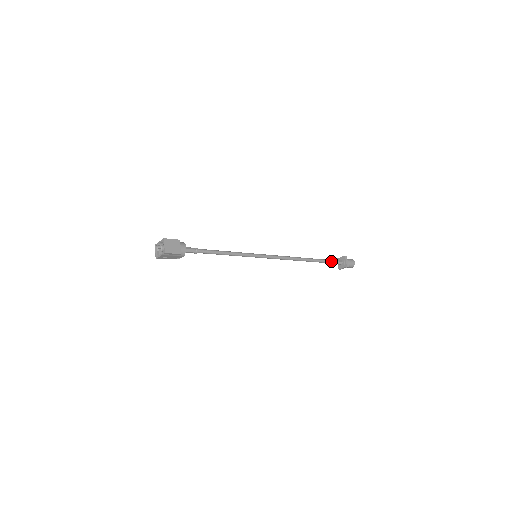
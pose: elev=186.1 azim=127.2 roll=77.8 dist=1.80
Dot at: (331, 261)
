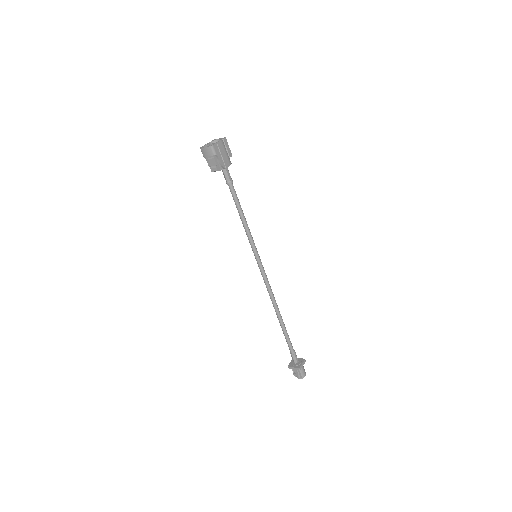
Dot at: (291, 346)
